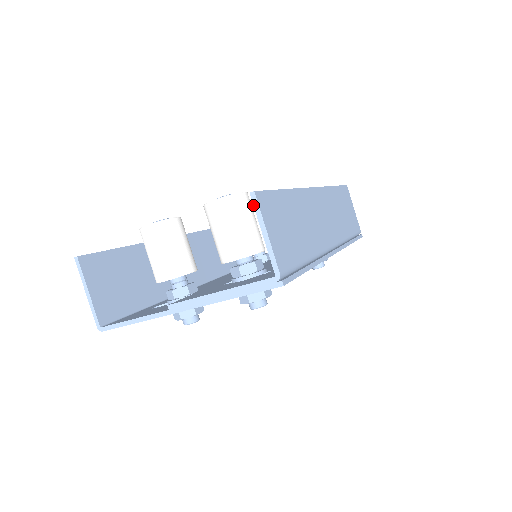
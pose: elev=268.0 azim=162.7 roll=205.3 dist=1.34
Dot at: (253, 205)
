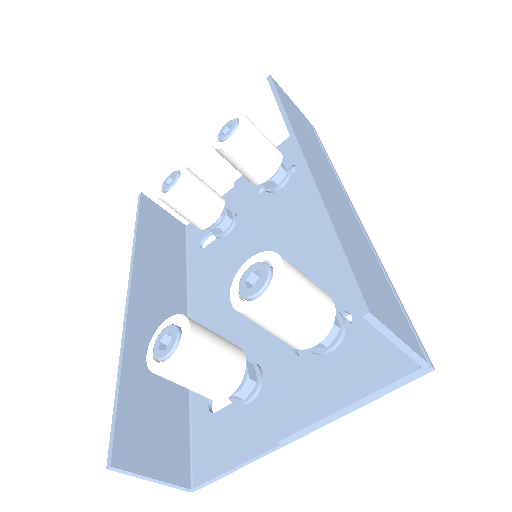
Dot at: occluded
